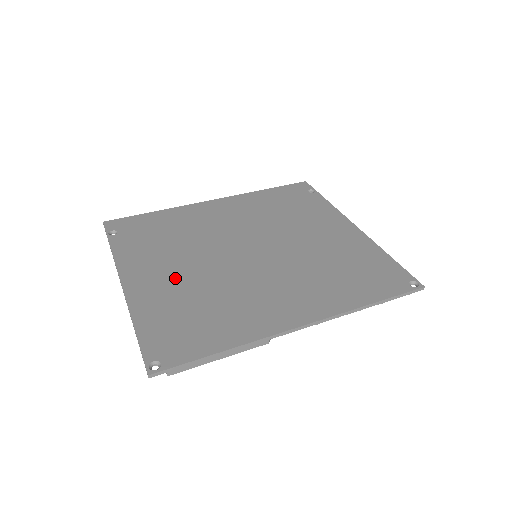
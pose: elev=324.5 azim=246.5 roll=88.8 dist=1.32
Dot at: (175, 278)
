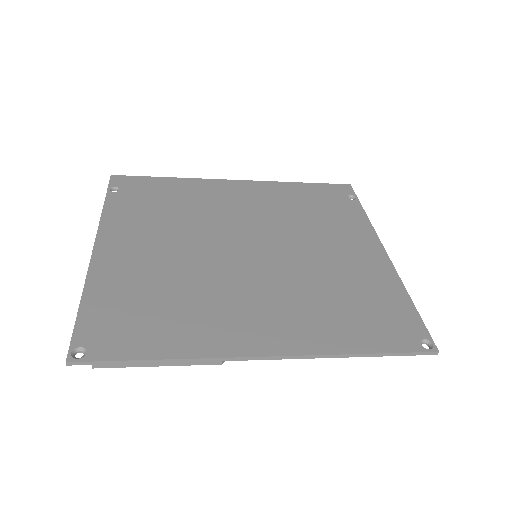
Dot at: (152, 257)
